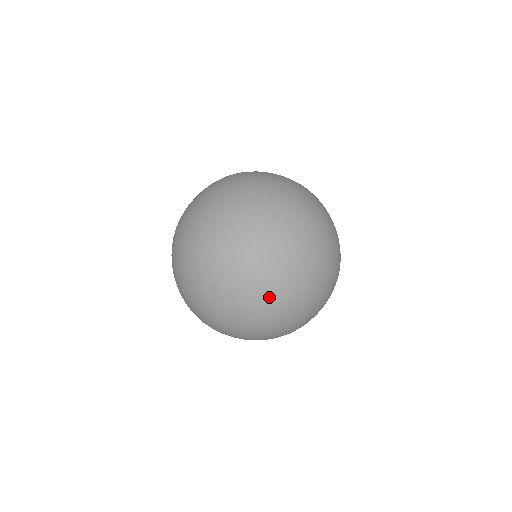
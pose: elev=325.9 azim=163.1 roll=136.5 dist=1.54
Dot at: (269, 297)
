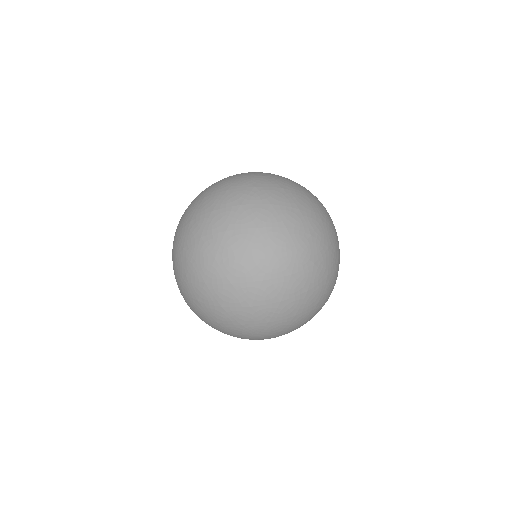
Dot at: occluded
